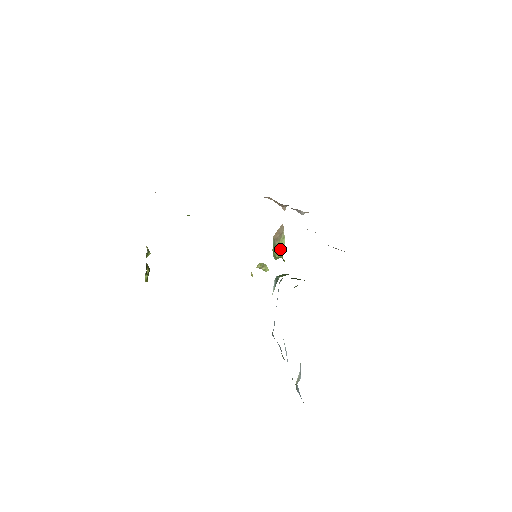
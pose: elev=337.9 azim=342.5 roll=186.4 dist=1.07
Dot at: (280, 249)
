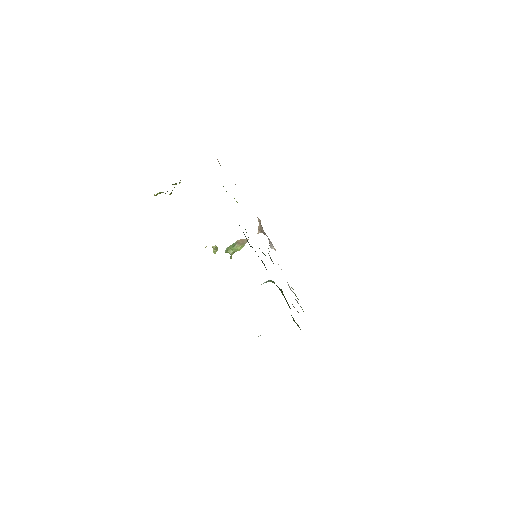
Dot at: (235, 250)
